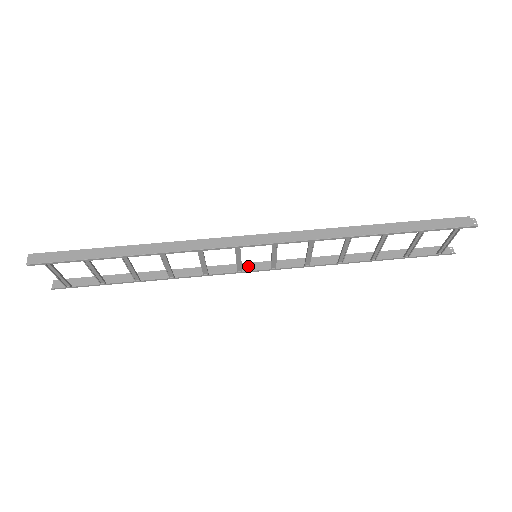
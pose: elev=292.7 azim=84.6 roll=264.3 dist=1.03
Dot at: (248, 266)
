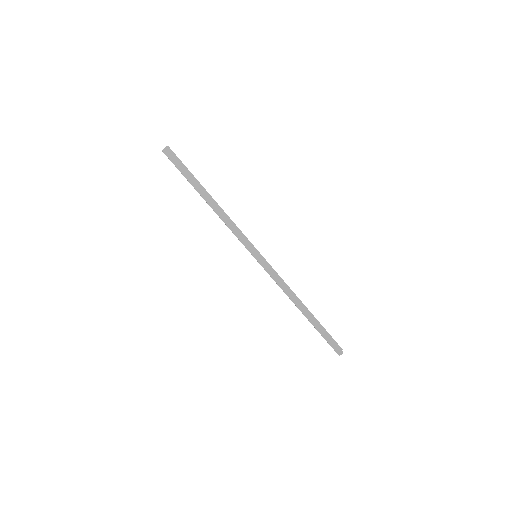
Dot at: occluded
